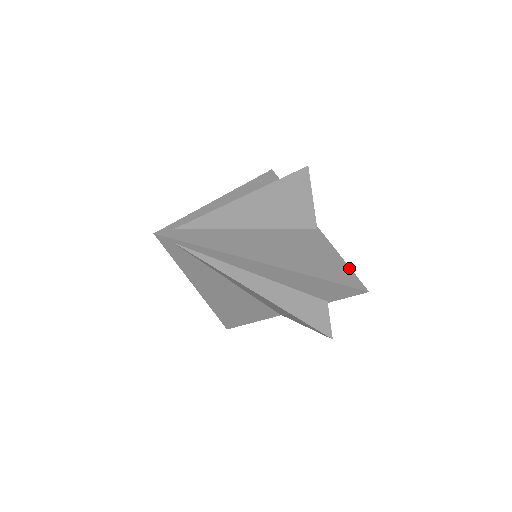
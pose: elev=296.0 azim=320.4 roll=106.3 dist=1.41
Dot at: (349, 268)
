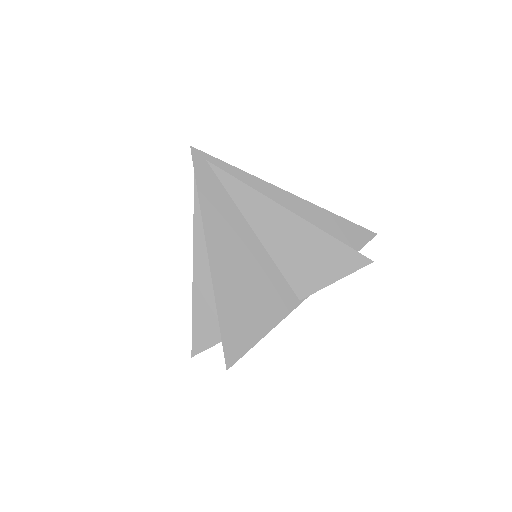
Dot at: occluded
